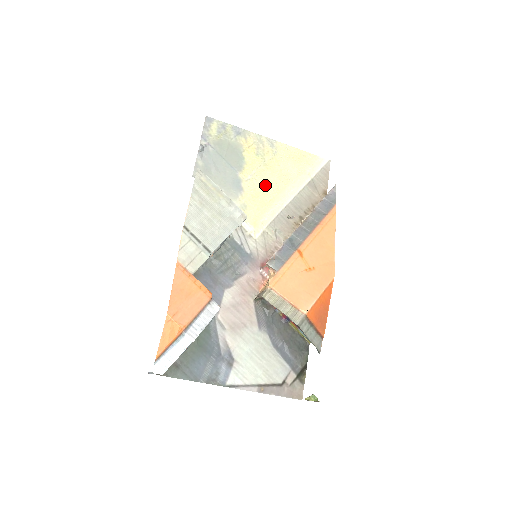
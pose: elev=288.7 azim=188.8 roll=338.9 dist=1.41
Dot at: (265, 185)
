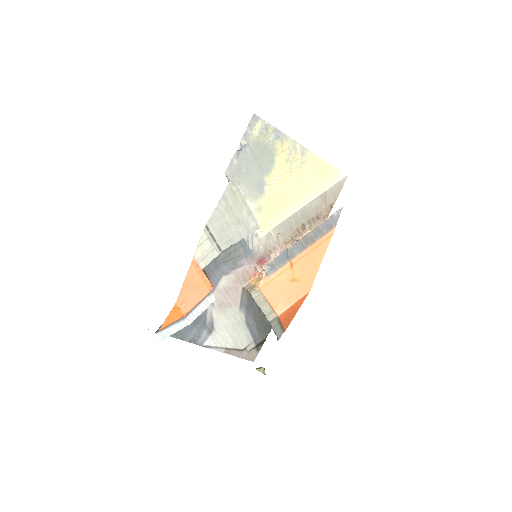
Dot at: (284, 191)
